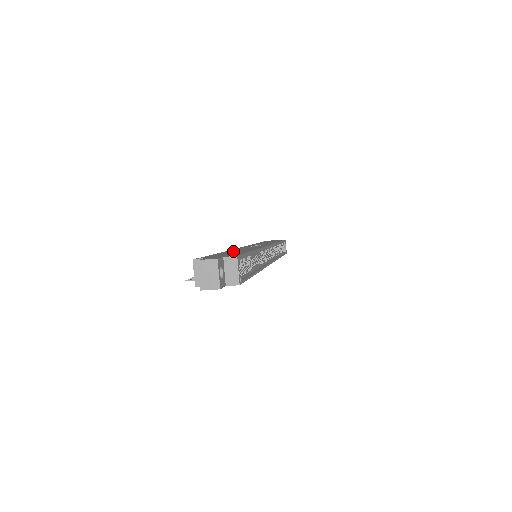
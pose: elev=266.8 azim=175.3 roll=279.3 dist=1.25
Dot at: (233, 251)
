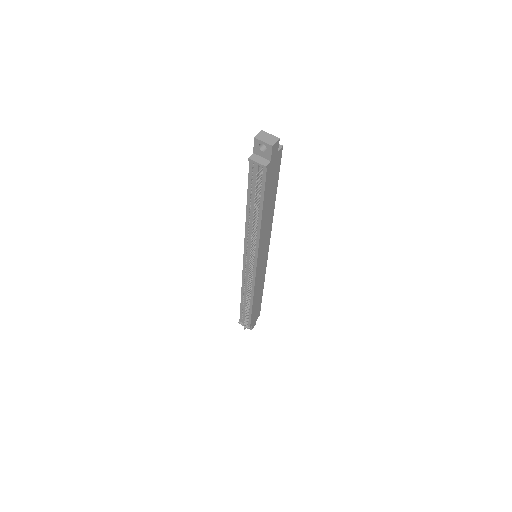
Dot at: occluded
